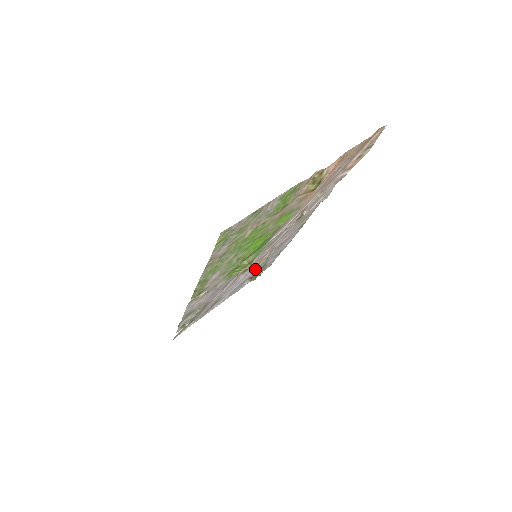
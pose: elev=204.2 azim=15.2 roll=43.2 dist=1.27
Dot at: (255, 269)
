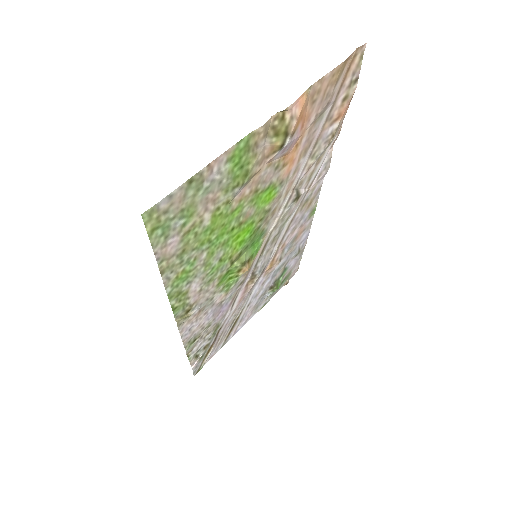
Dot at: (272, 276)
